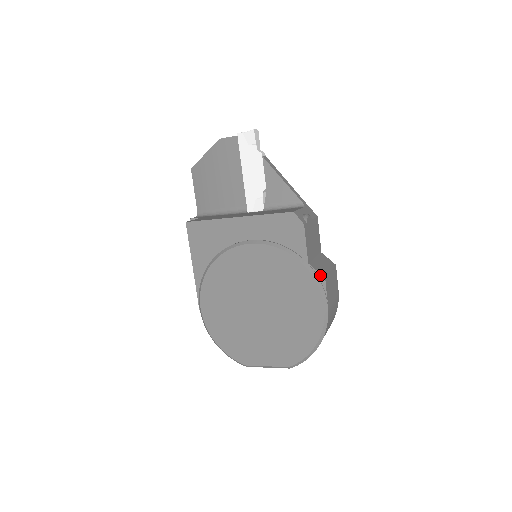
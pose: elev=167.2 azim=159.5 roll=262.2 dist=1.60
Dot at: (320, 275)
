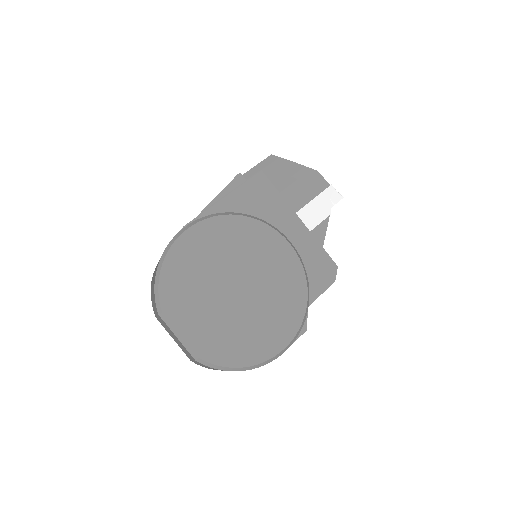
Dot at: (306, 324)
